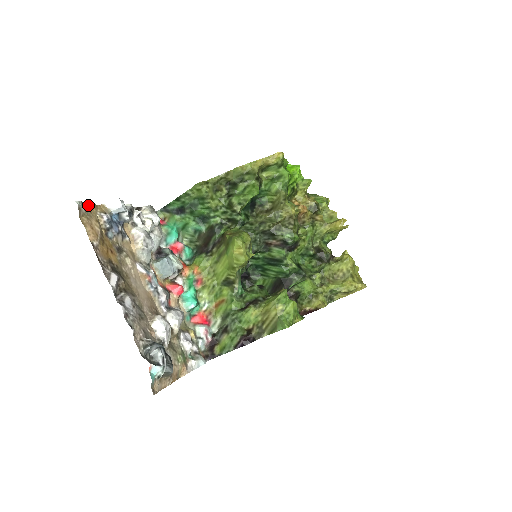
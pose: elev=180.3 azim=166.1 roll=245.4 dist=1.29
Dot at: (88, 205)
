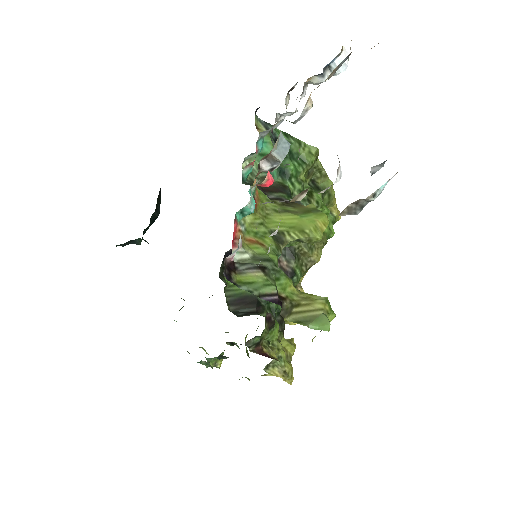
Dot at: occluded
